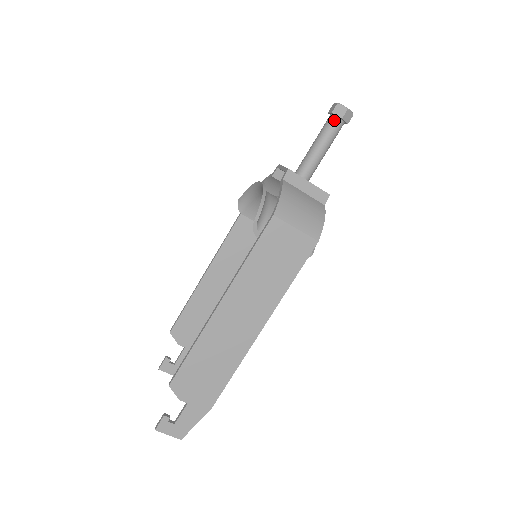
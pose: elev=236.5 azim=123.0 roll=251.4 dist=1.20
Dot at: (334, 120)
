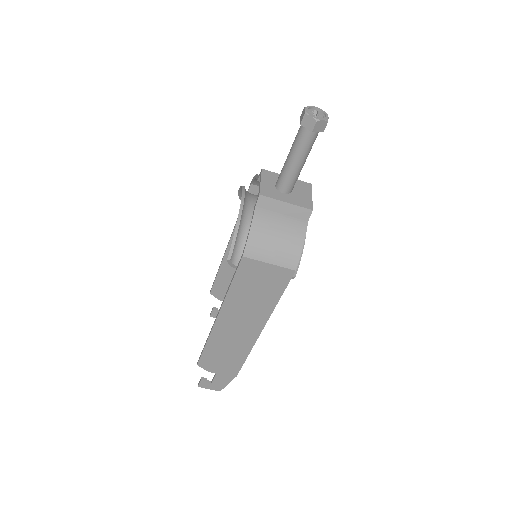
Dot at: (304, 132)
